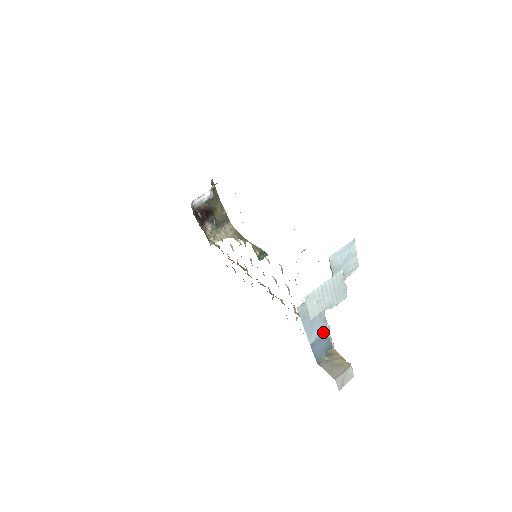
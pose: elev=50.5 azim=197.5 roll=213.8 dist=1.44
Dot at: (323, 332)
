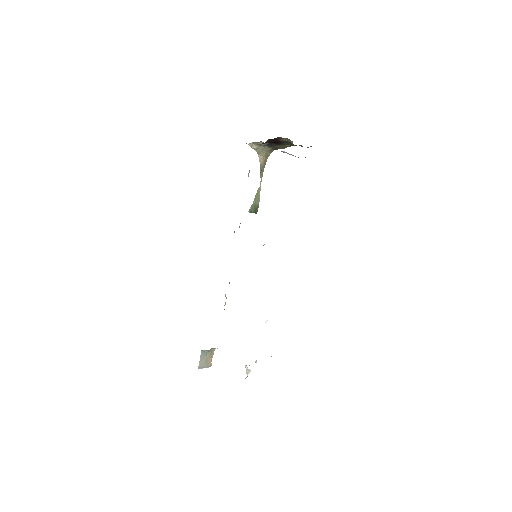
Dot at: occluded
